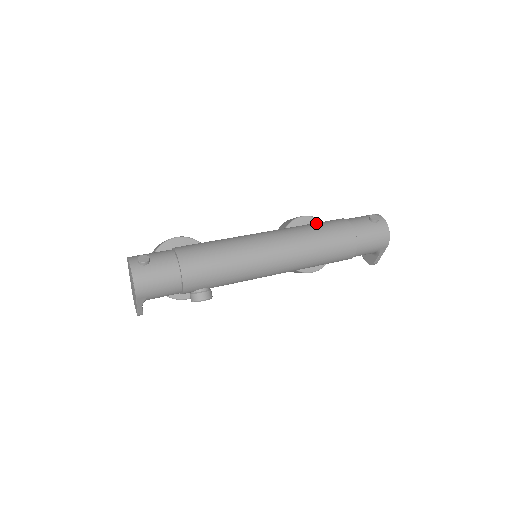
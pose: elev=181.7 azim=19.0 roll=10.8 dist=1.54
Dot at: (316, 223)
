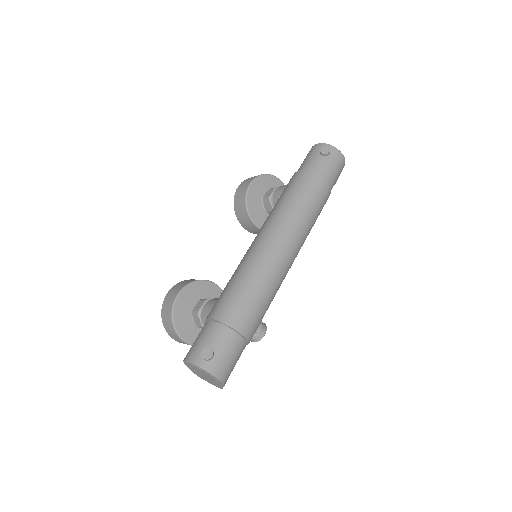
Dot at: (289, 194)
